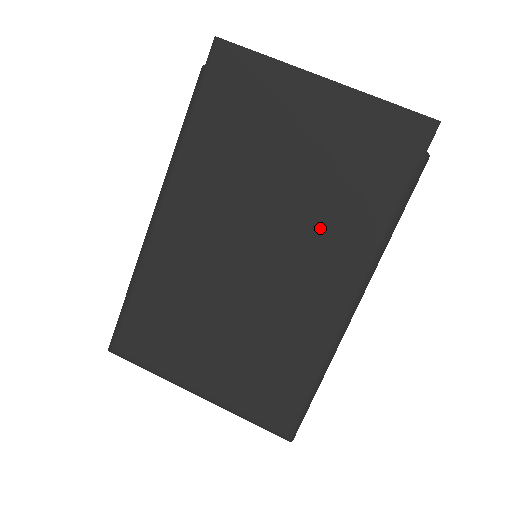
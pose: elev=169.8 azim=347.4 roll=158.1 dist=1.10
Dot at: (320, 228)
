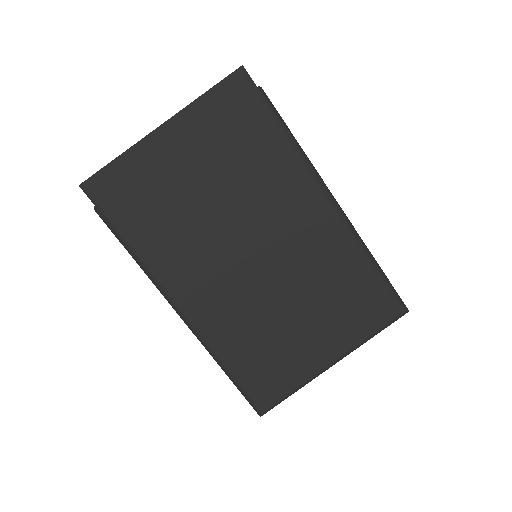
Dot at: (265, 194)
